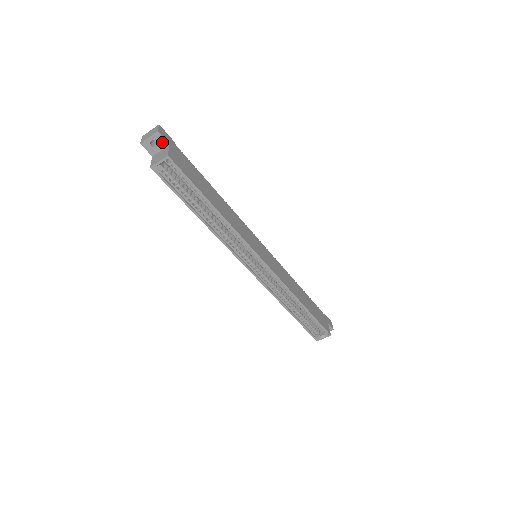
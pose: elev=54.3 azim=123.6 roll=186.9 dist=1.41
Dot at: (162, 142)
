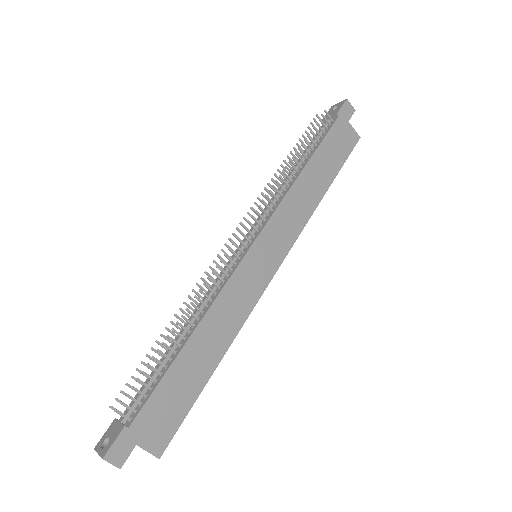
Dot at: (128, 452)
